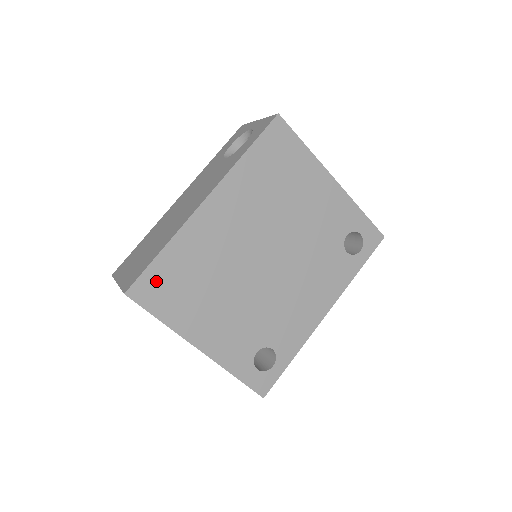
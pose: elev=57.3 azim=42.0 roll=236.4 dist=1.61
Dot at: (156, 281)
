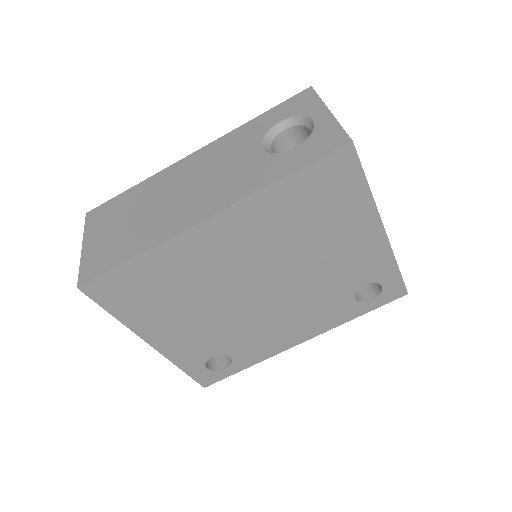
Dot at: (119, 283)
